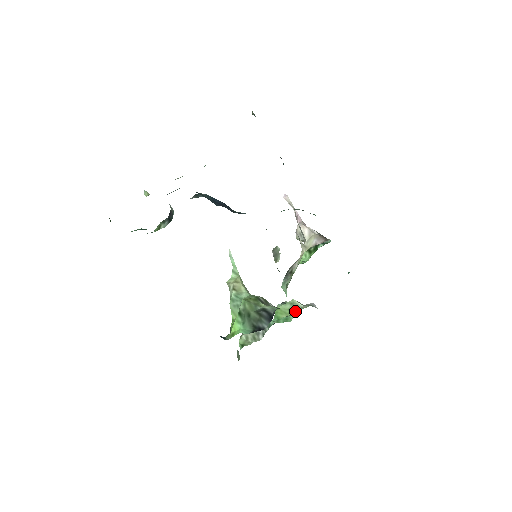
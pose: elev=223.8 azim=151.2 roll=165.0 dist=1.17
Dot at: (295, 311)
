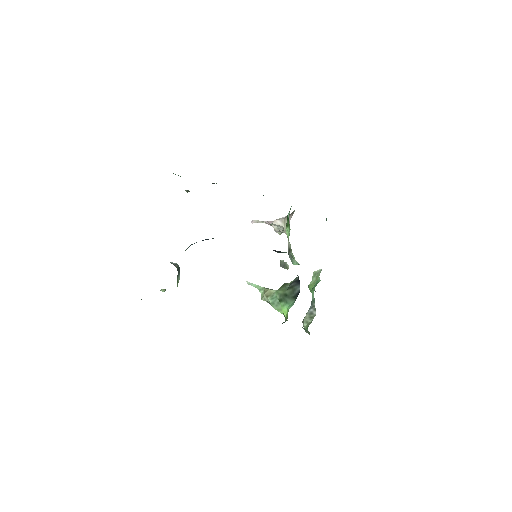
Dot at: occluded
